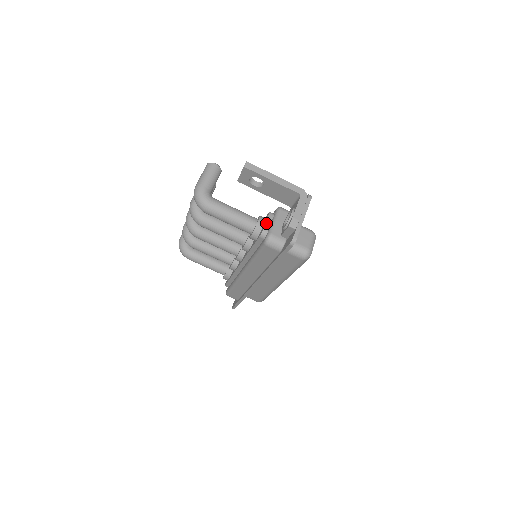
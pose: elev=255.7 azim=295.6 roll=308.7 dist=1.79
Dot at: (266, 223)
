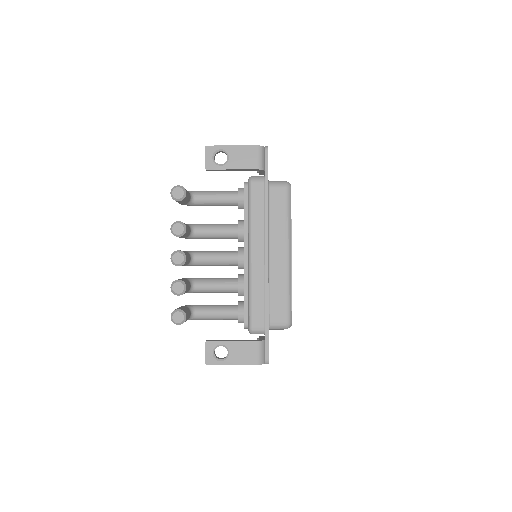
Dot at: occluded
